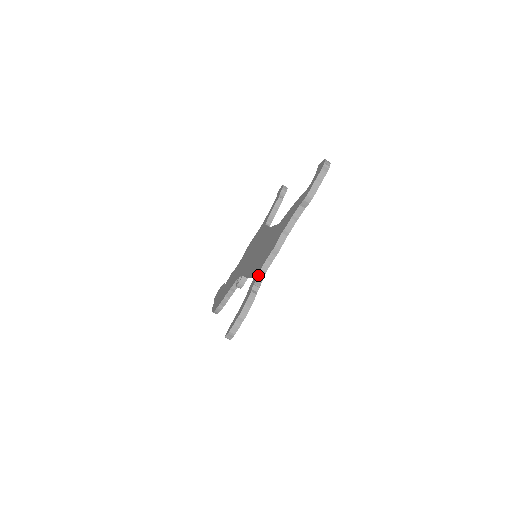
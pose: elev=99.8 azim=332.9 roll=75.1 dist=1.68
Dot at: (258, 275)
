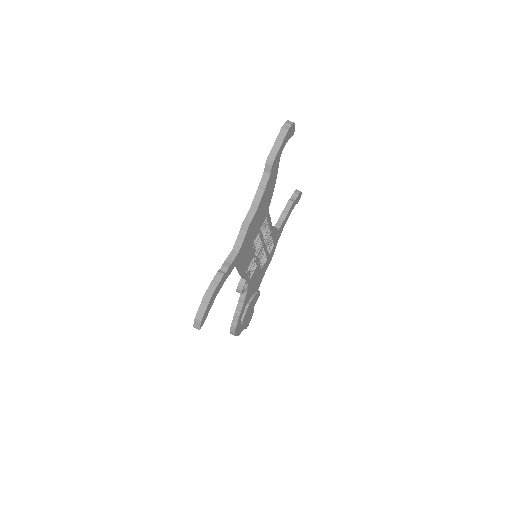
Dot at: (228, 255)
